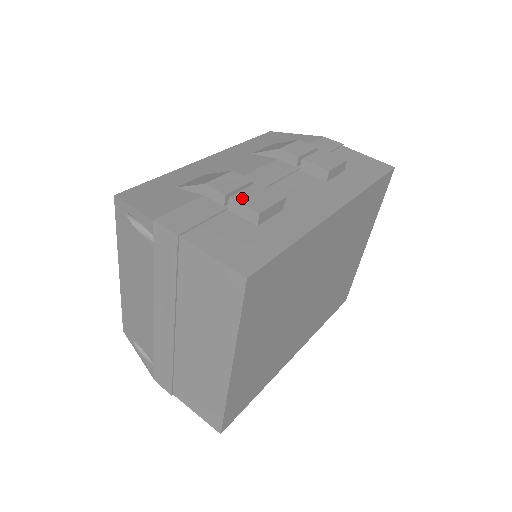
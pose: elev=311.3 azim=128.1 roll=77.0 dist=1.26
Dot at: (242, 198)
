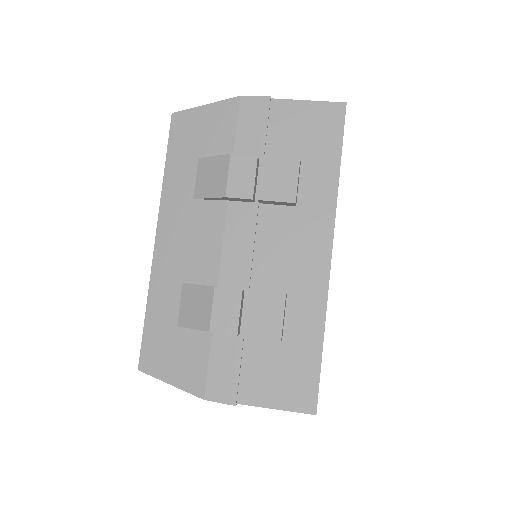
Dot at: (253, 329)
